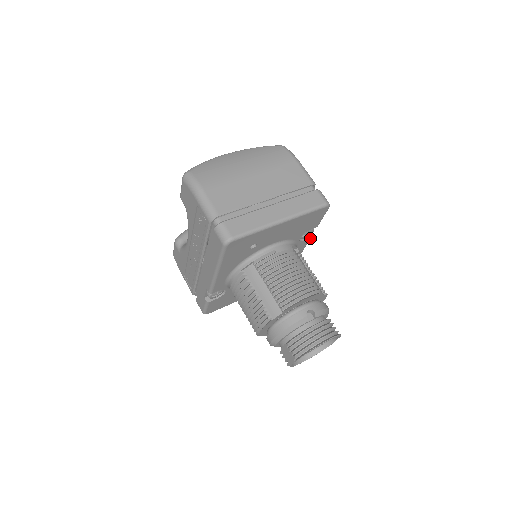
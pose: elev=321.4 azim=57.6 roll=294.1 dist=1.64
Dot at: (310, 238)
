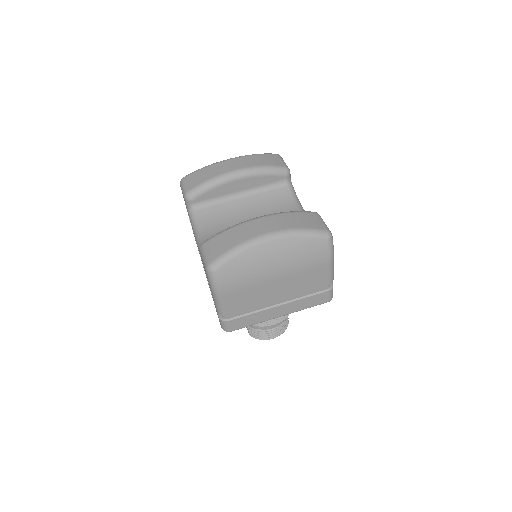
Dot at: occluded
